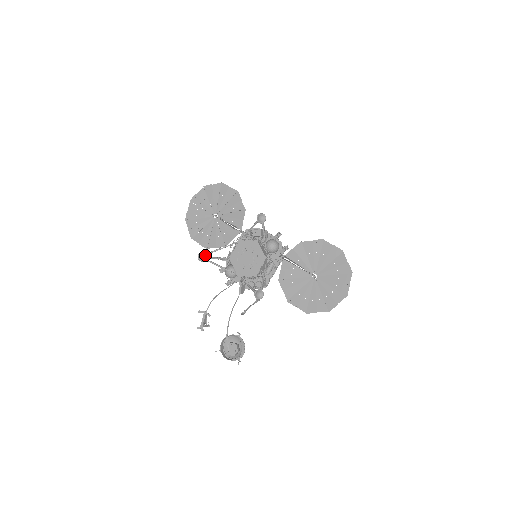
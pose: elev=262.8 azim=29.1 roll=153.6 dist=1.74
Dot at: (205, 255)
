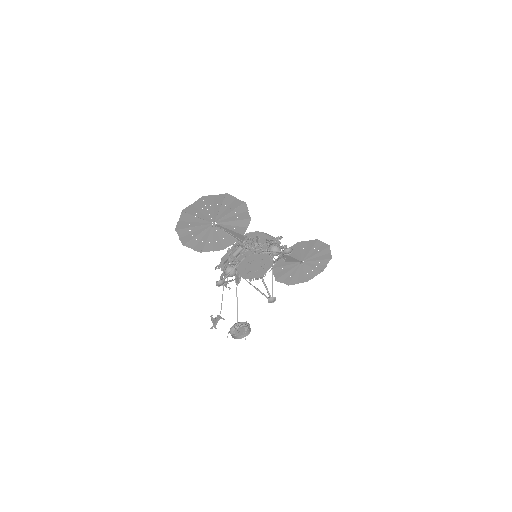
Dot at: (224, 281)
